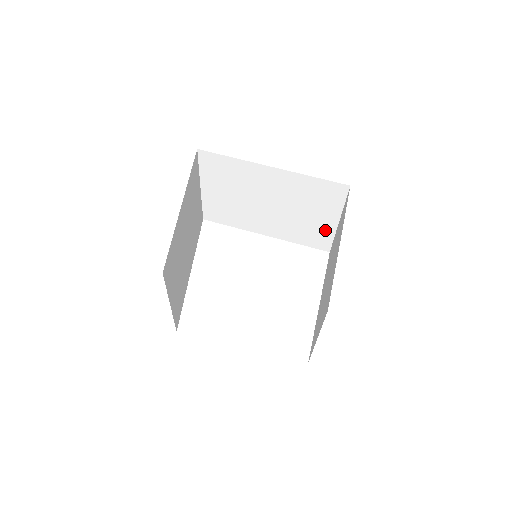
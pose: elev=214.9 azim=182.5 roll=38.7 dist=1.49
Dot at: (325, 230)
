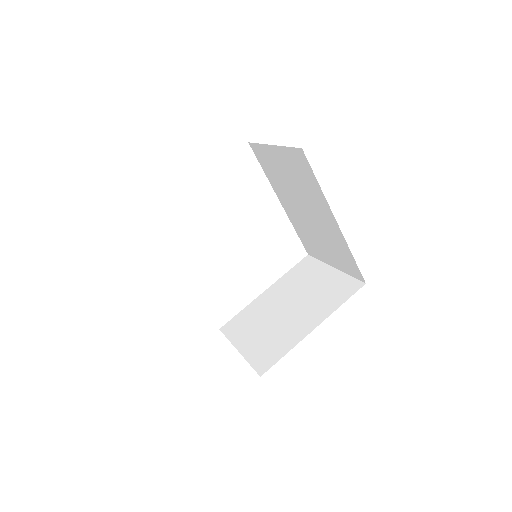
Dot at: (321, 255)
